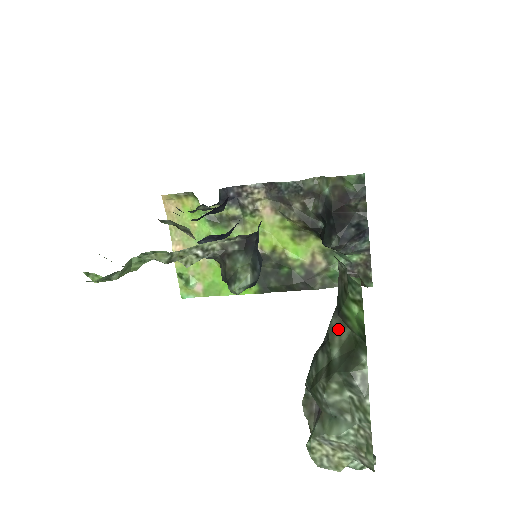
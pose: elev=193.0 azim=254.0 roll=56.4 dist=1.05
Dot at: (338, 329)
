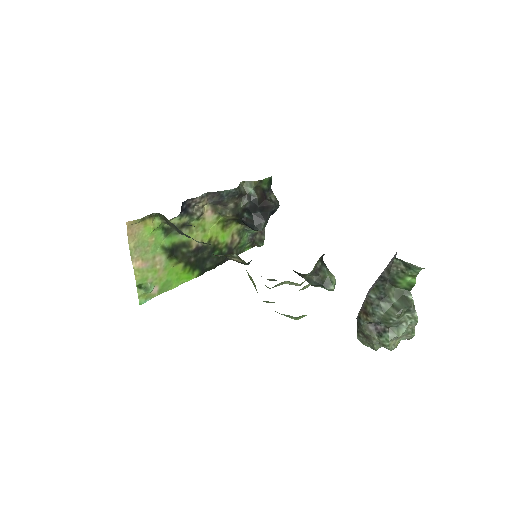
Dot at: (389, 289)
